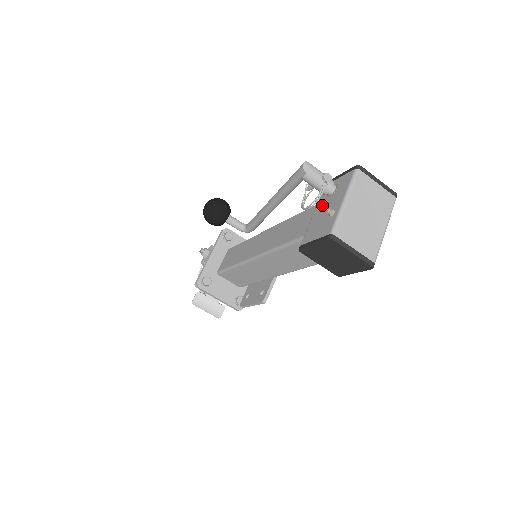
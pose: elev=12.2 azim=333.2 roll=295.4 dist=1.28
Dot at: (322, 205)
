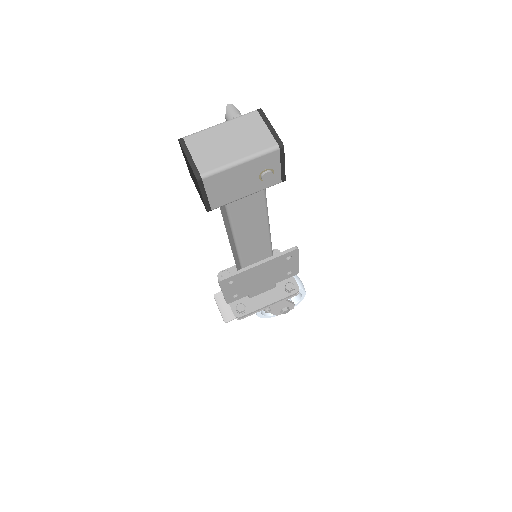
Dot at: occluded
